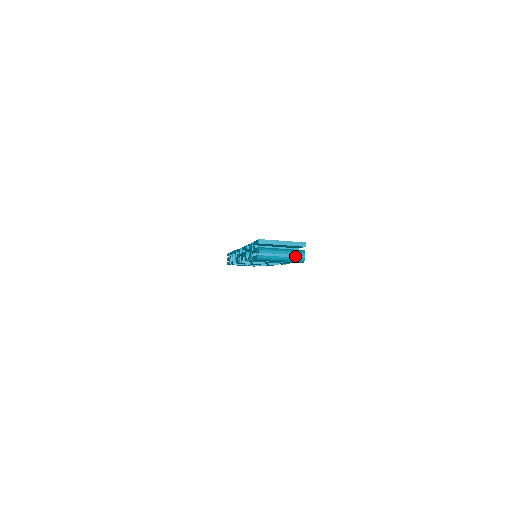
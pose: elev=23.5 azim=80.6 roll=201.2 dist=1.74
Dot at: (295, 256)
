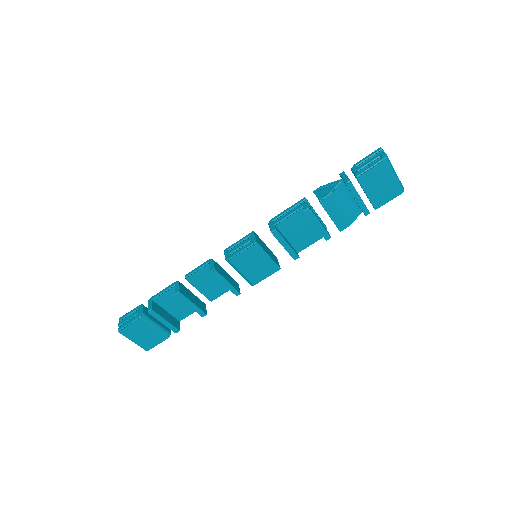
Dot at: (400, 181)
